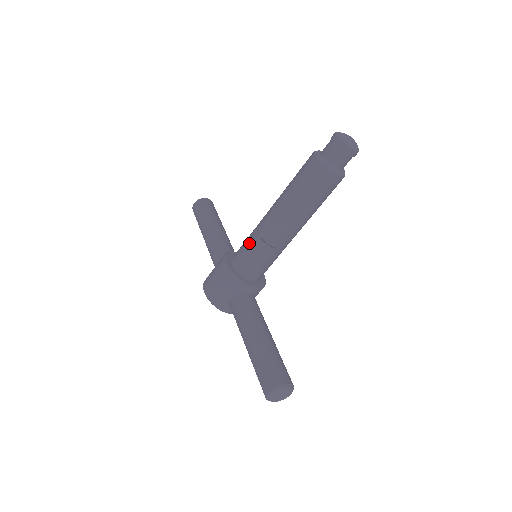
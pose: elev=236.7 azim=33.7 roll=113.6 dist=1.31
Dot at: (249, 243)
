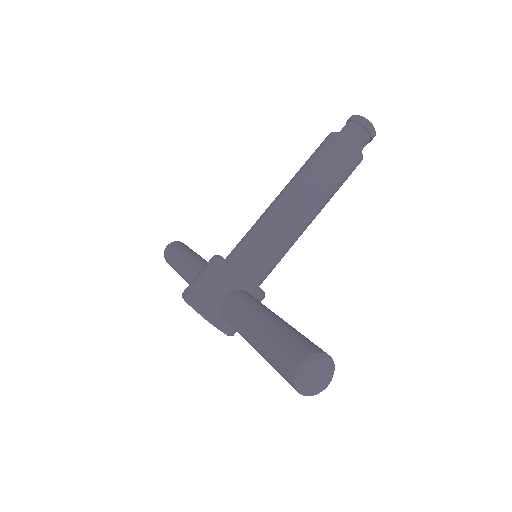
Dot at: (252, 230)
